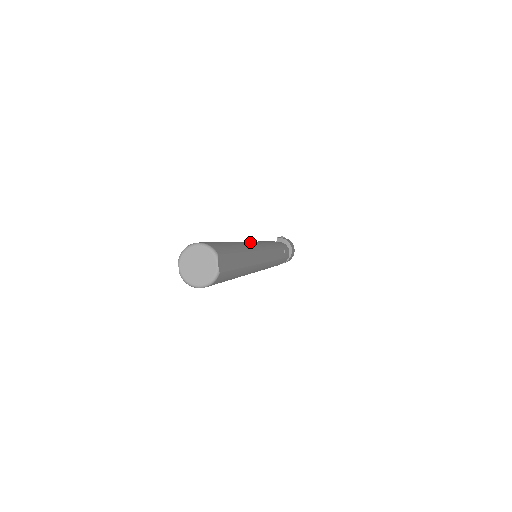
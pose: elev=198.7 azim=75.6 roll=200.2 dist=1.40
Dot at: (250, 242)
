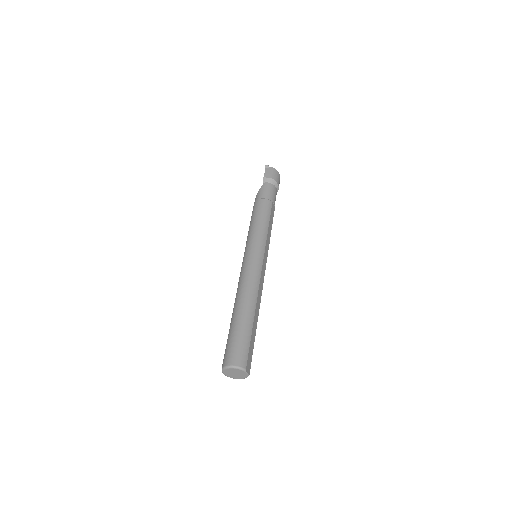
Dot at: (252, 273)
